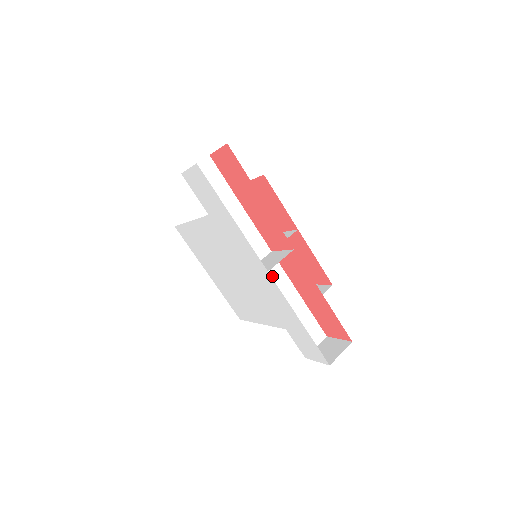
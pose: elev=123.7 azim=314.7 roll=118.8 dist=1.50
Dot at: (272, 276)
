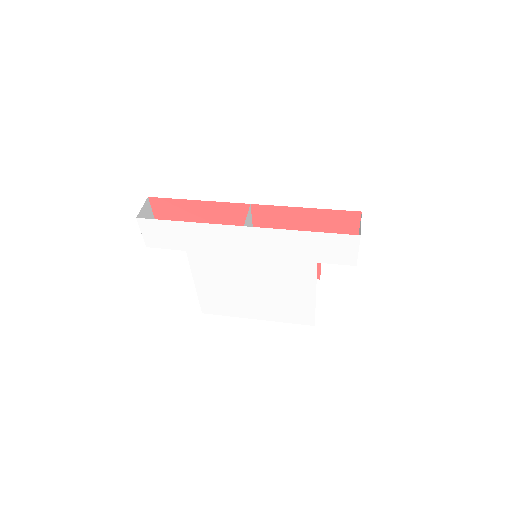
Dot at: occluded
